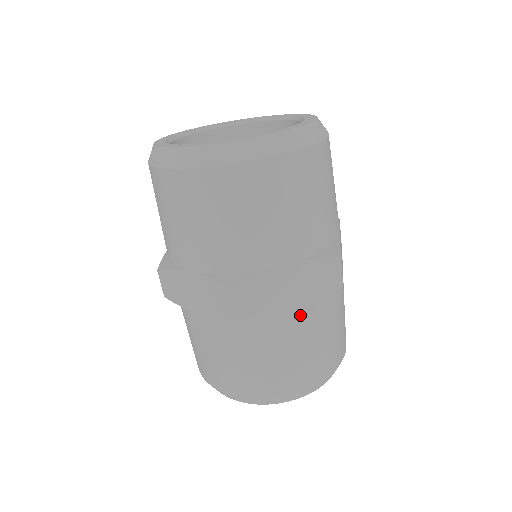
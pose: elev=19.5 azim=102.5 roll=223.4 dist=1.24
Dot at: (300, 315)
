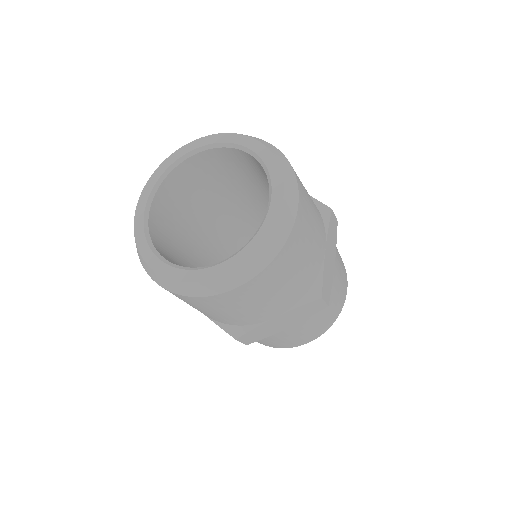
Dot at: (294, 327)
